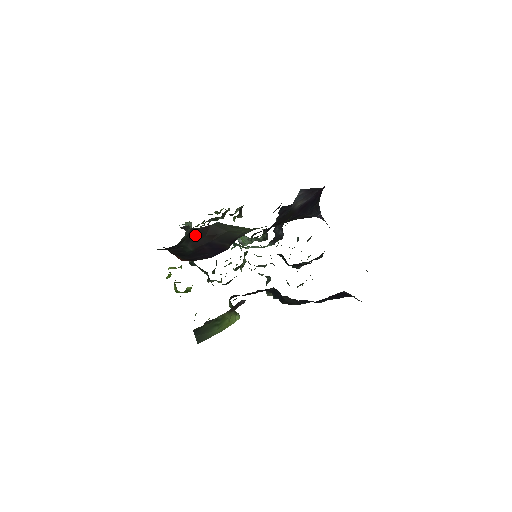
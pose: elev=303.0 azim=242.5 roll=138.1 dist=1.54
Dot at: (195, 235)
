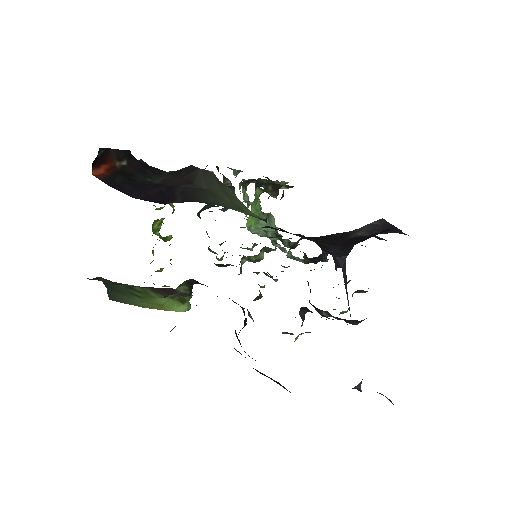
Dot at: (182, 171)
